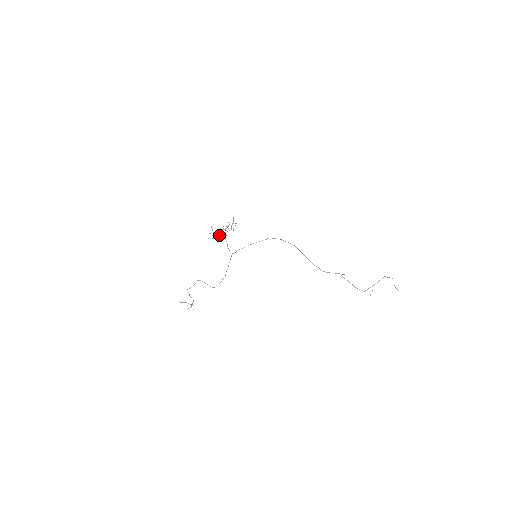
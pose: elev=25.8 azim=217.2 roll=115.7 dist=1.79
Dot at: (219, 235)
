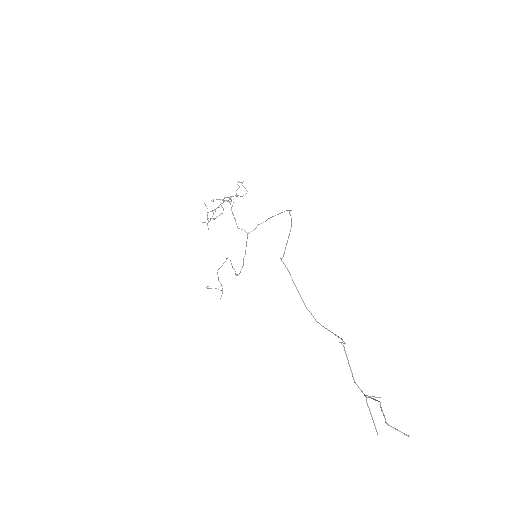
Dot at: (213, 219)
